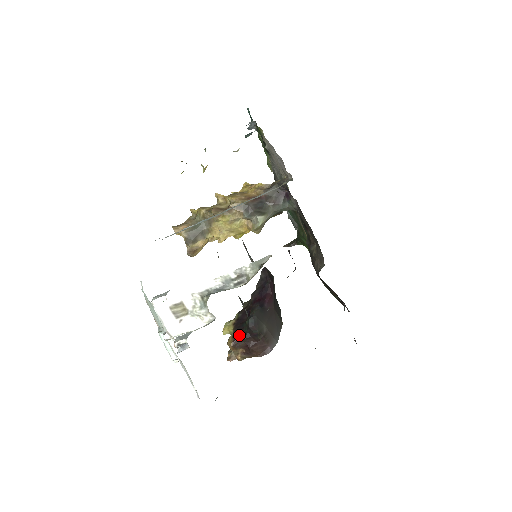
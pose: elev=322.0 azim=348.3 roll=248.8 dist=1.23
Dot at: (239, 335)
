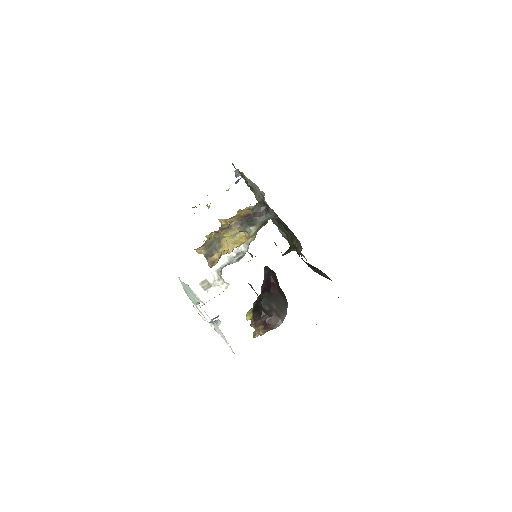
Dot at: (257, 315)
